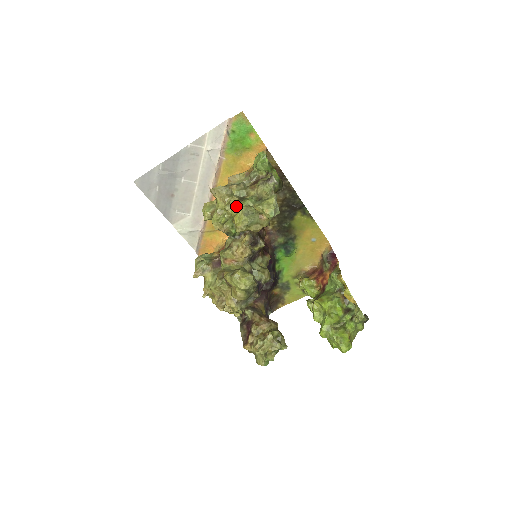
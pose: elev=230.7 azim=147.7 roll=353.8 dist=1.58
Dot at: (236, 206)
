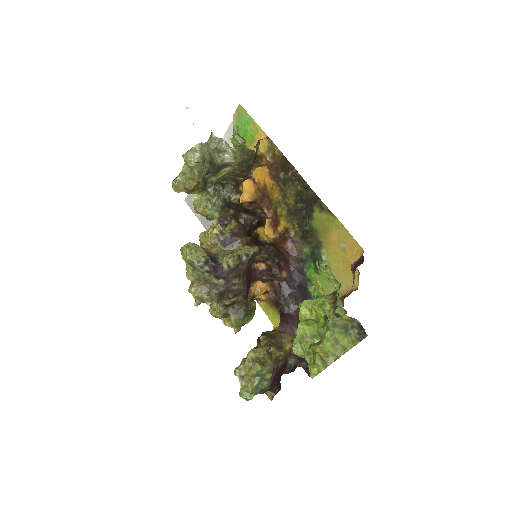
Dot at: occluded
